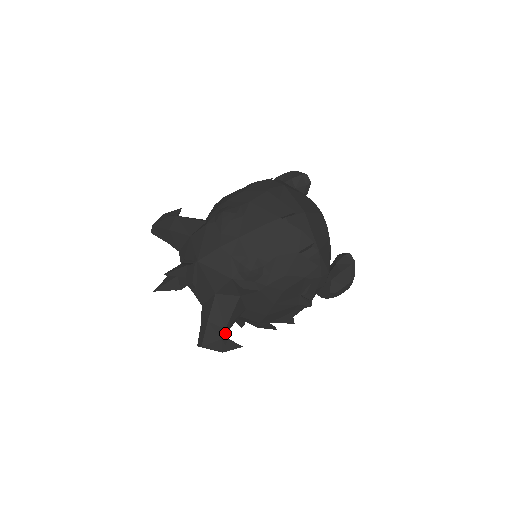
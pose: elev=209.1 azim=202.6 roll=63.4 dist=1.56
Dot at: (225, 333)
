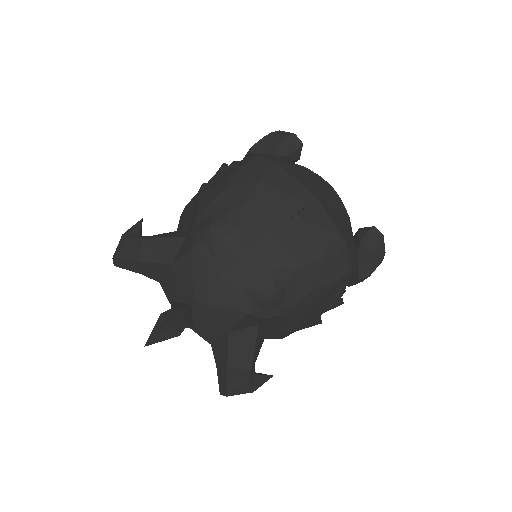
Dot at: (251, 372)
